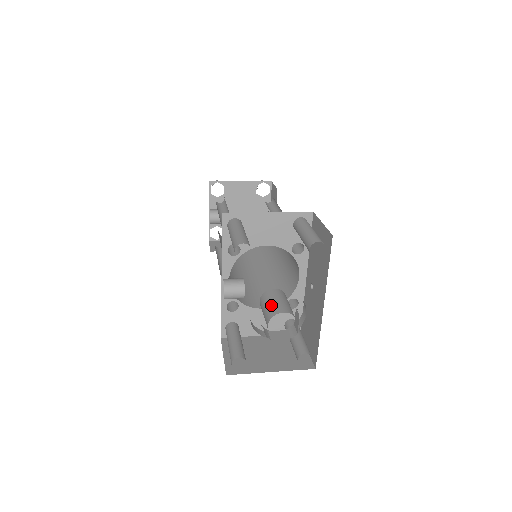
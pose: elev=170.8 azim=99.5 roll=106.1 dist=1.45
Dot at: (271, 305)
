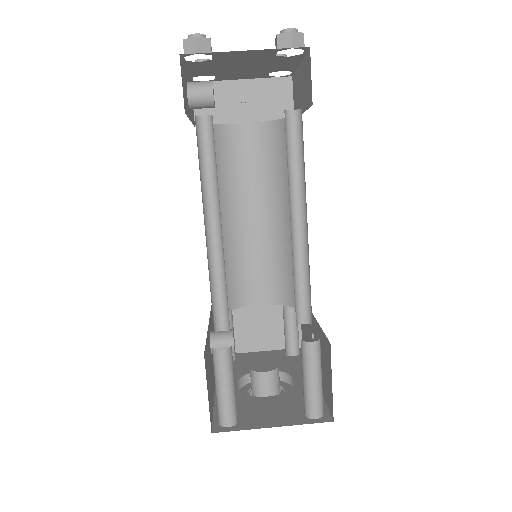
Dot at: occluded
